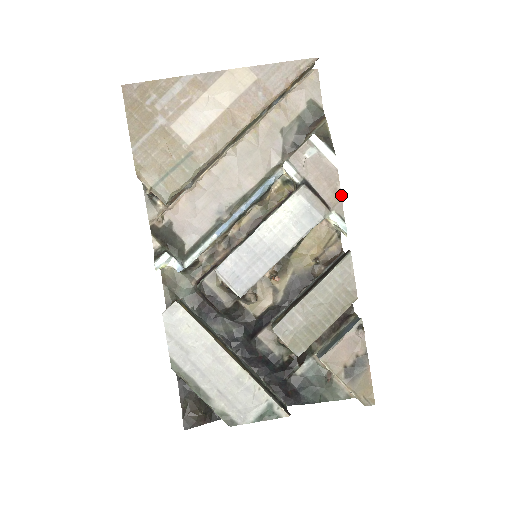
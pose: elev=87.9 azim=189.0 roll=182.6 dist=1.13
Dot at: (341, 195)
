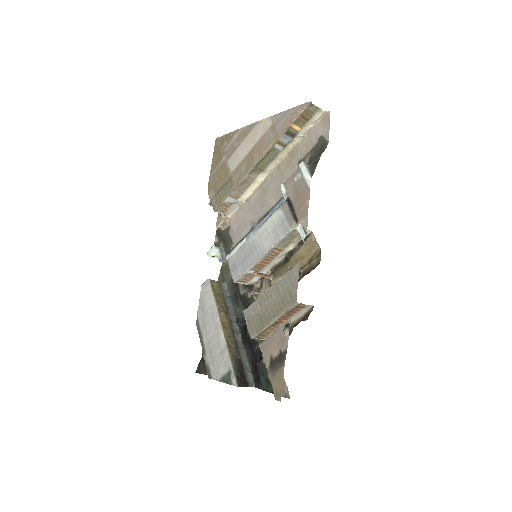
Dot at: occluded
